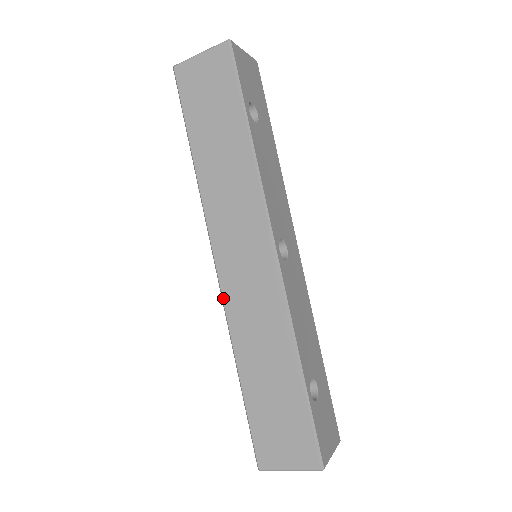
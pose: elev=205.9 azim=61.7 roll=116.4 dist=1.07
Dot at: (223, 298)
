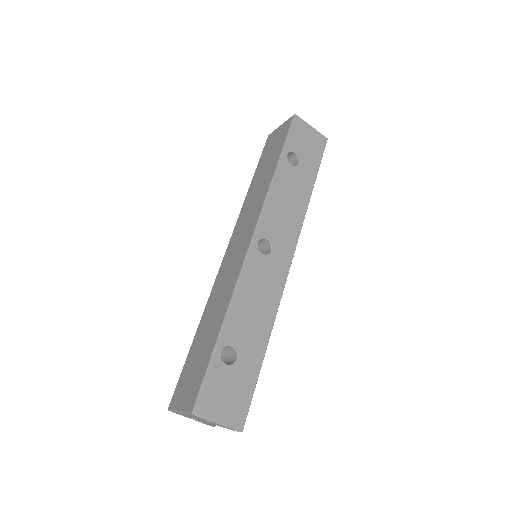
Dot at: (217, 274)
